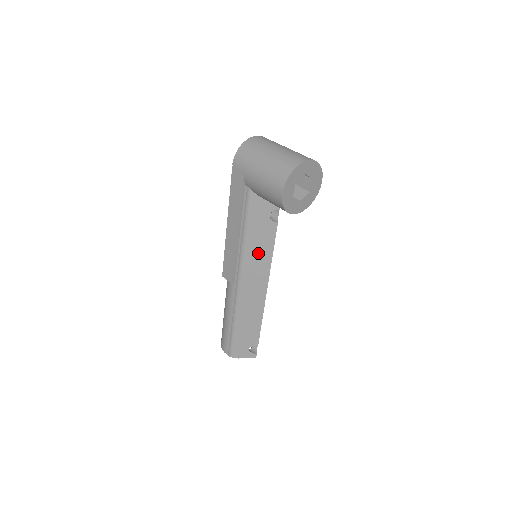
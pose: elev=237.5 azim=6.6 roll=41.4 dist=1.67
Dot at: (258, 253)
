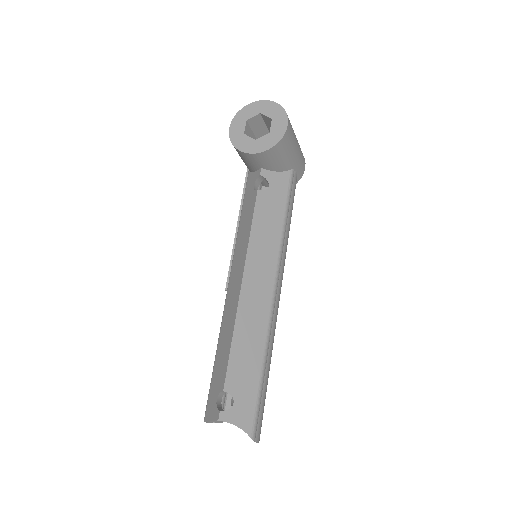
Dot at: (243, 236)
